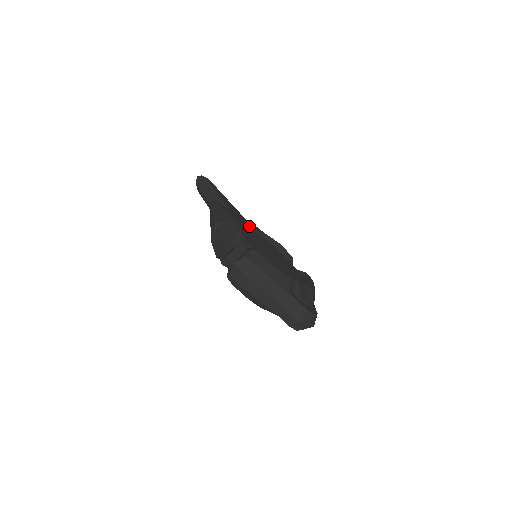
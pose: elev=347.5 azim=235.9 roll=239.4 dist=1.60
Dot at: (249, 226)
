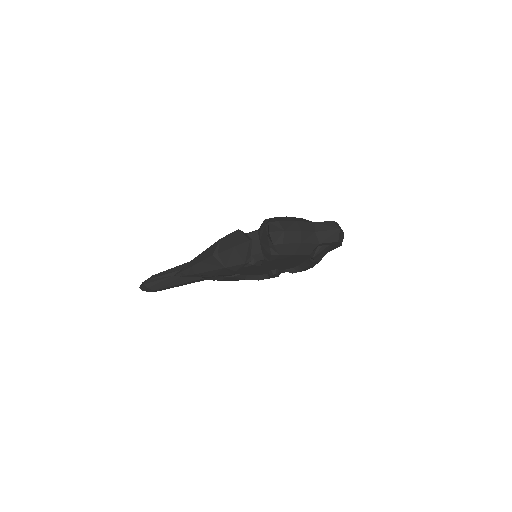
Dot at: occluded
